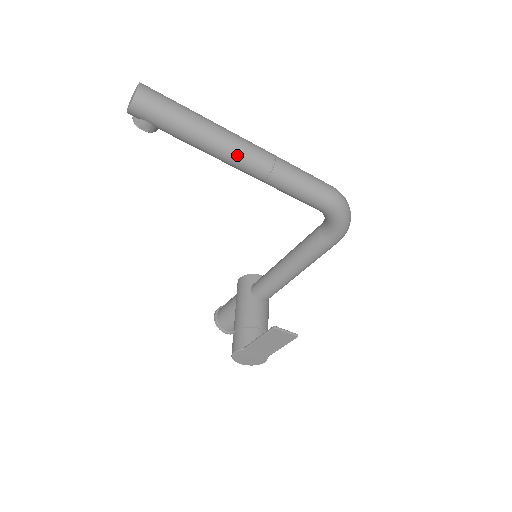
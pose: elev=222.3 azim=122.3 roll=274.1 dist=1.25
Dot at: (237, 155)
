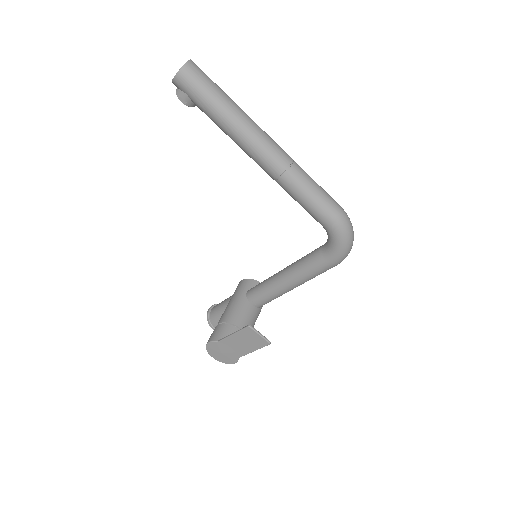
Dot at: (257, 148)
